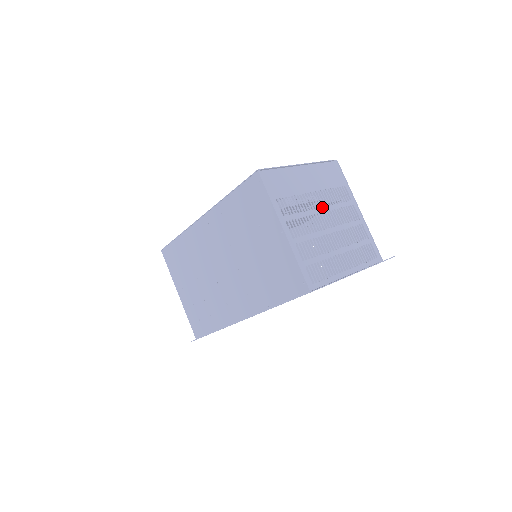
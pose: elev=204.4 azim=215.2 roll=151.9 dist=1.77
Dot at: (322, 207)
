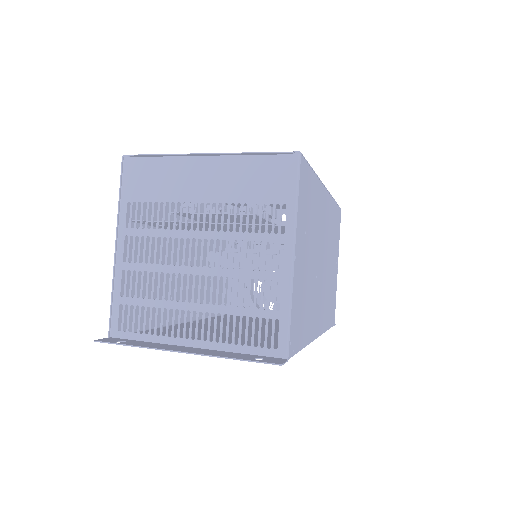
Dot at: occluded
